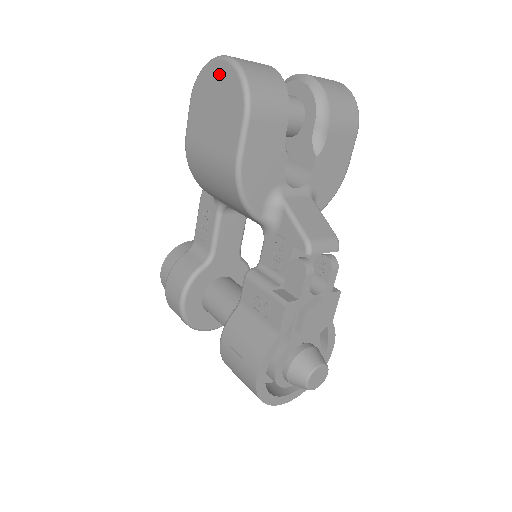
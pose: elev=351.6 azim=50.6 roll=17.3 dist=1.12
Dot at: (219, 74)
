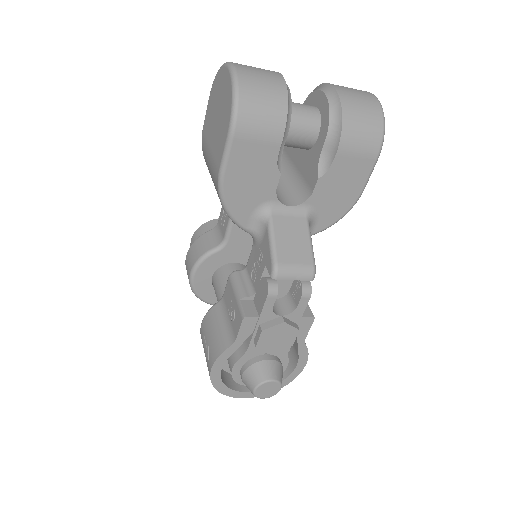
Dot at: (224, 82)
